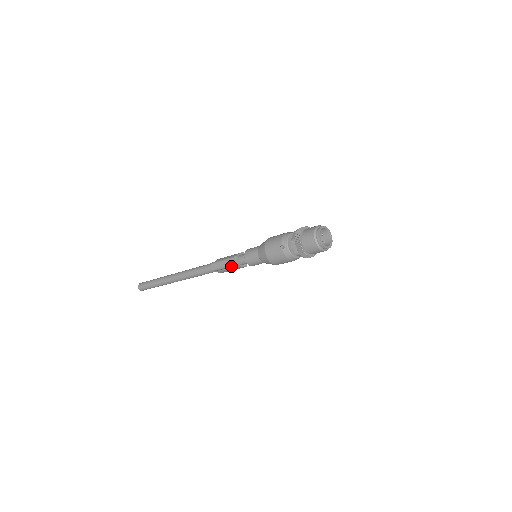
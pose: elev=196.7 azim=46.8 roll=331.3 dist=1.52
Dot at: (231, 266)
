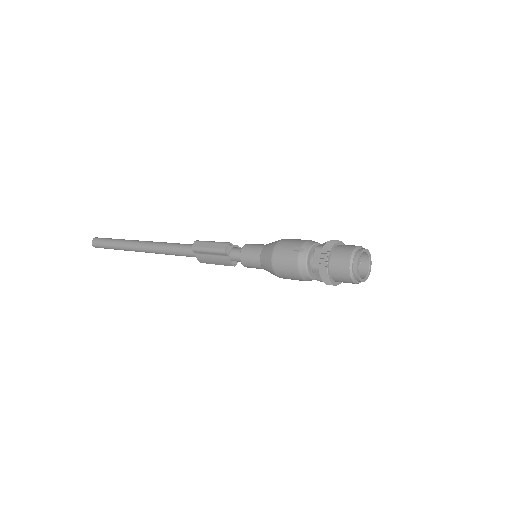
Dot at: (218, 252)
